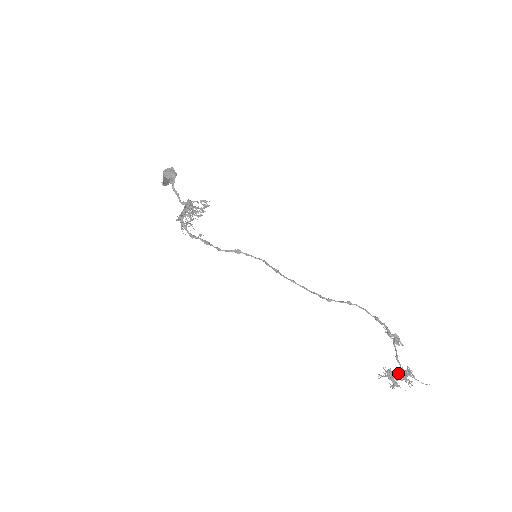
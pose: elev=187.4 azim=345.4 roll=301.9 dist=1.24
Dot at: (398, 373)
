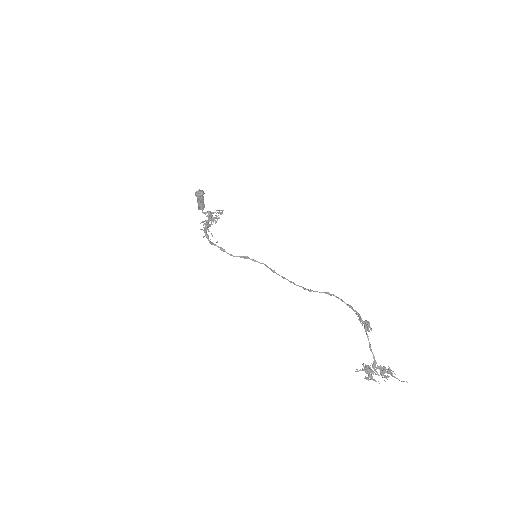
Dot at: (373, 365)
